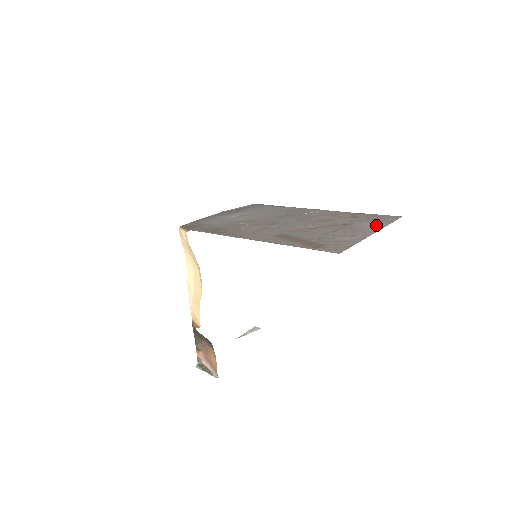
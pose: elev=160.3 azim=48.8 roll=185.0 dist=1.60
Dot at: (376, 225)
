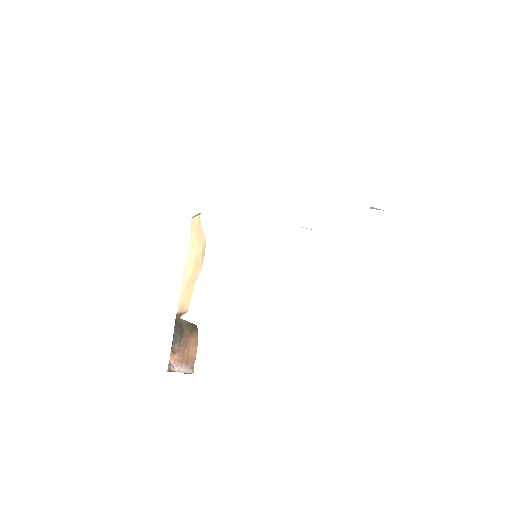
Dot at: (371, 207)
